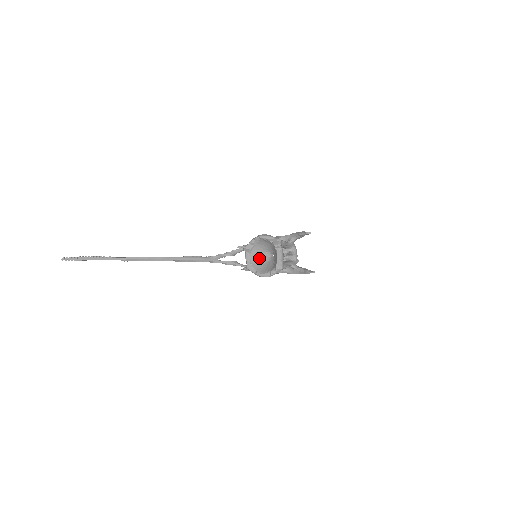
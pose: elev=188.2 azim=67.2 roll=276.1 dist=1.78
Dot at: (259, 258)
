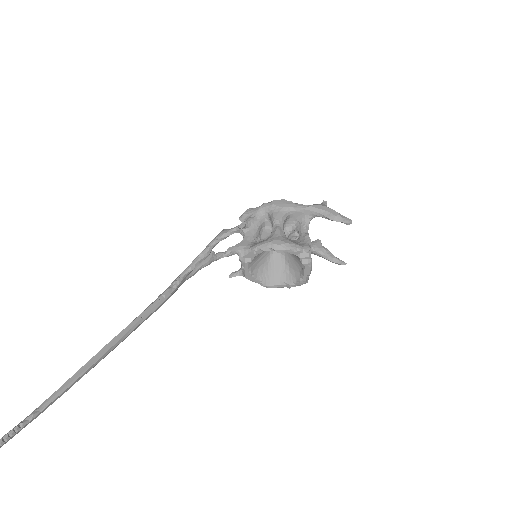
Dot at: (261, 257)
